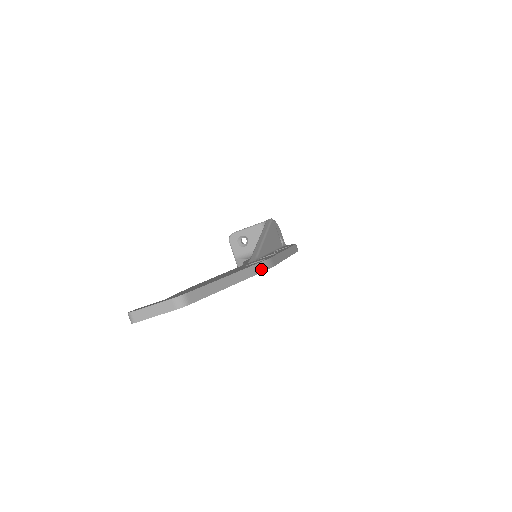
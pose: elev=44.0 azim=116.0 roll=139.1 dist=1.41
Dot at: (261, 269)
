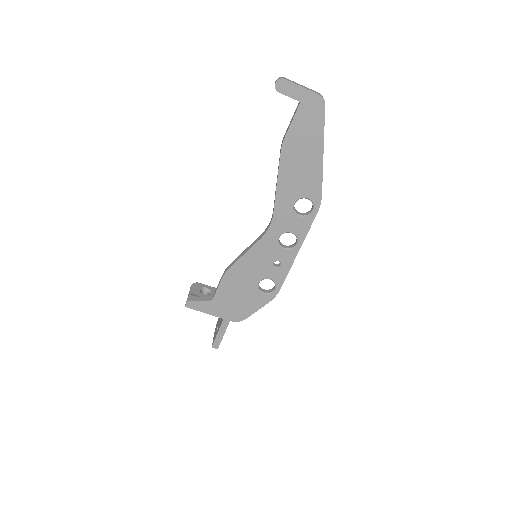
Dot at: occluded
